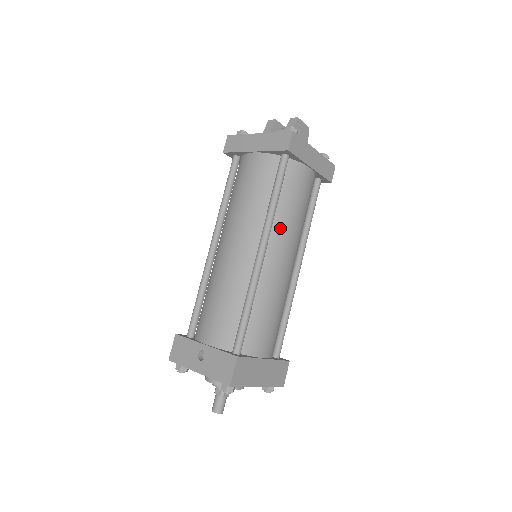
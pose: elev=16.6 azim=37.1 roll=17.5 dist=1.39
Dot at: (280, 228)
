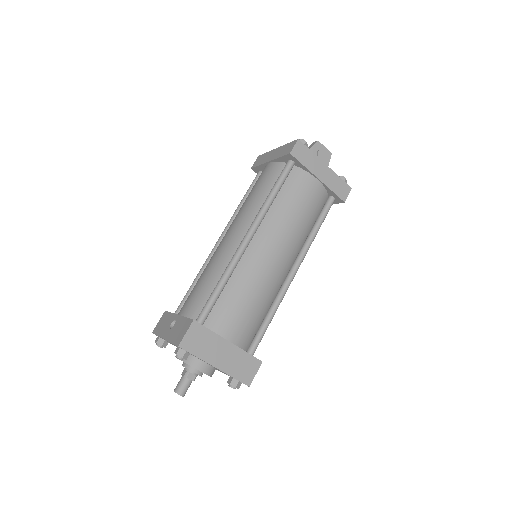
Dot at: (273, 222)
